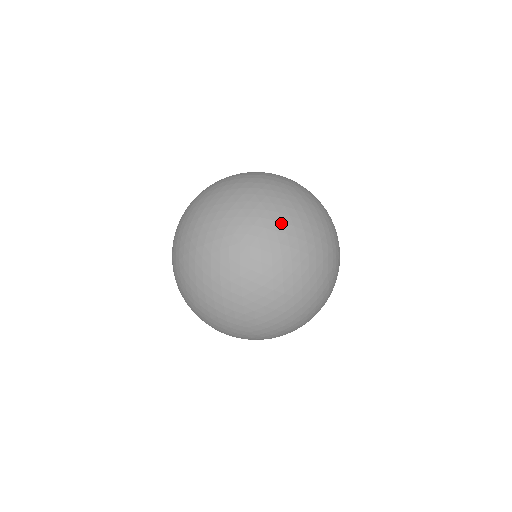
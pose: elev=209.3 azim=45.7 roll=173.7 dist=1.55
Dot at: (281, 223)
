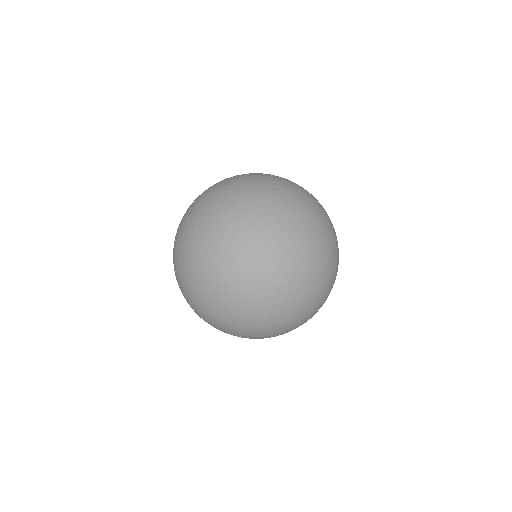
Dot at: occluded
